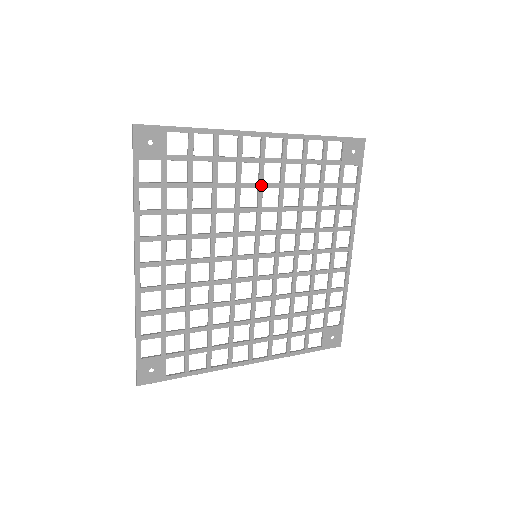
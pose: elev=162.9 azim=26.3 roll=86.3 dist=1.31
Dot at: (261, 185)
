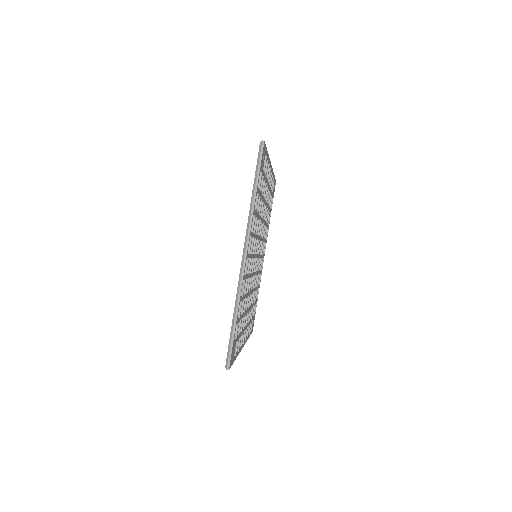
Dot at: occluded
